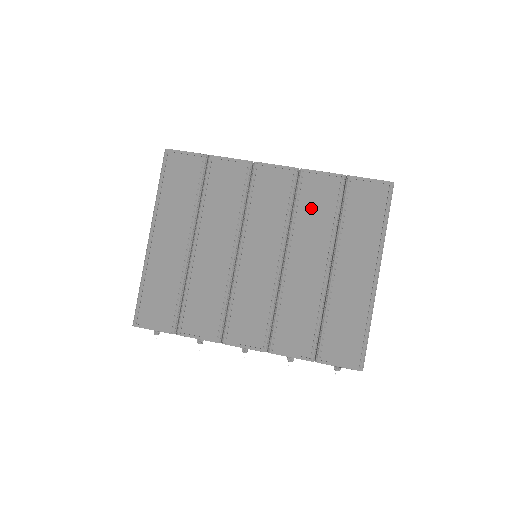
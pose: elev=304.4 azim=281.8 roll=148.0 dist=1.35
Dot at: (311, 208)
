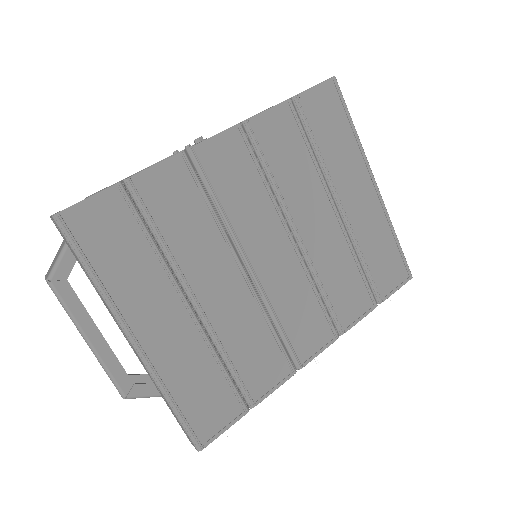
Dot at: (283, 160)
